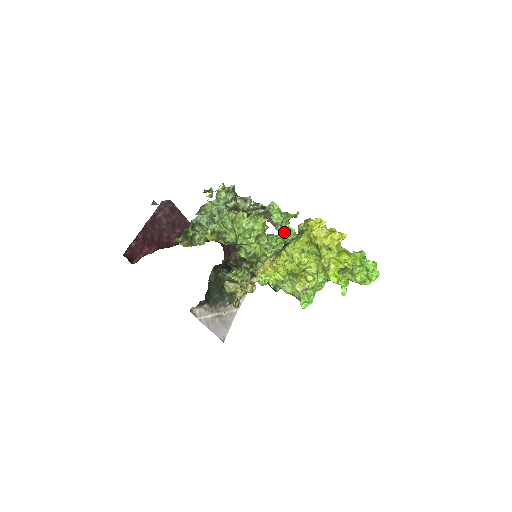
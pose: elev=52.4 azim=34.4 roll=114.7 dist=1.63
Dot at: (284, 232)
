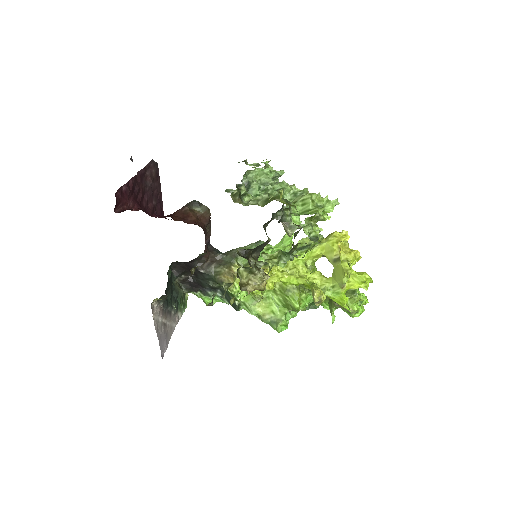
Dot at: (284, 241)
